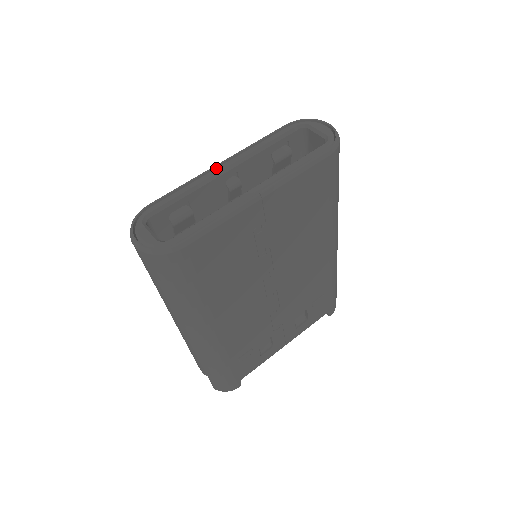
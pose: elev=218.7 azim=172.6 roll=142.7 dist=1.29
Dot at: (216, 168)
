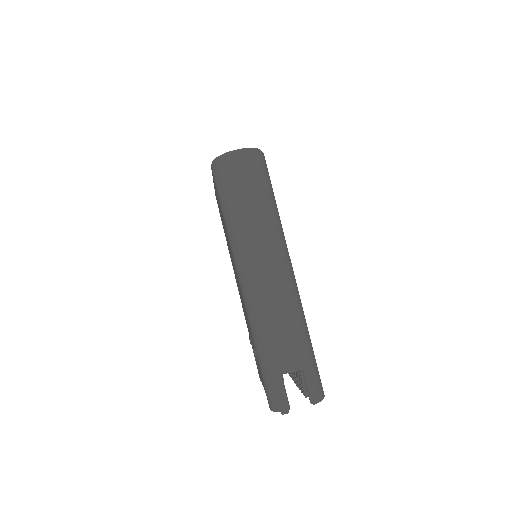
Dot at: occluded
